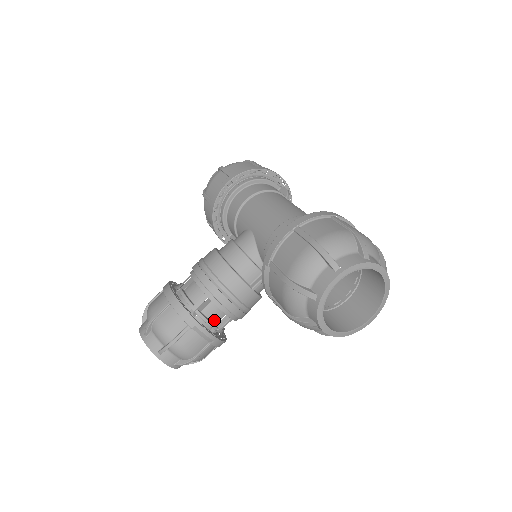
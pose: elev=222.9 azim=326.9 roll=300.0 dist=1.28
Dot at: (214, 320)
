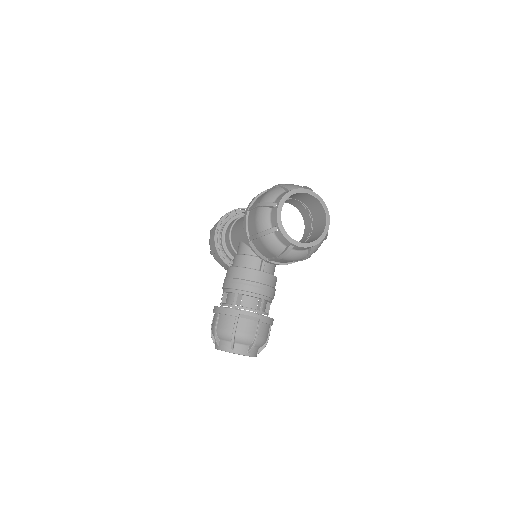
Dot at: (253, 307)
